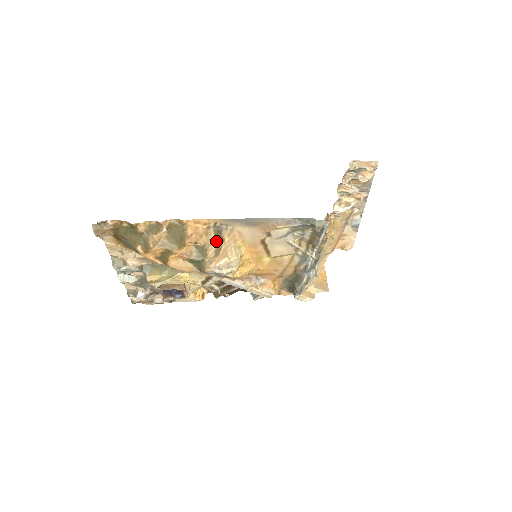
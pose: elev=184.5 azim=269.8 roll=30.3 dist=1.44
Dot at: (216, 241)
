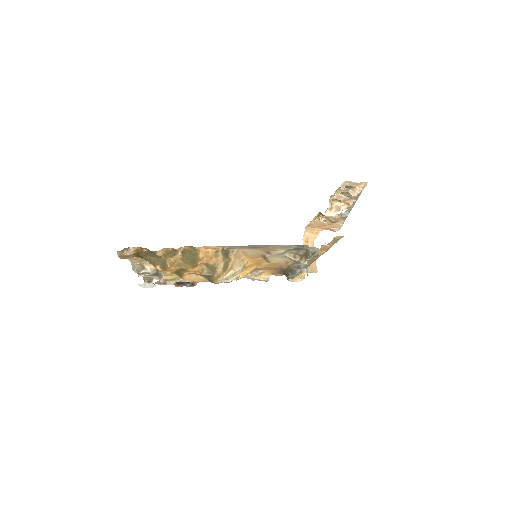
Dot at: (224, 261)
